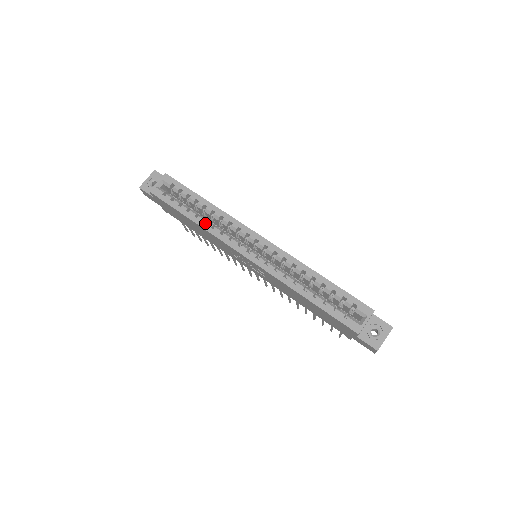
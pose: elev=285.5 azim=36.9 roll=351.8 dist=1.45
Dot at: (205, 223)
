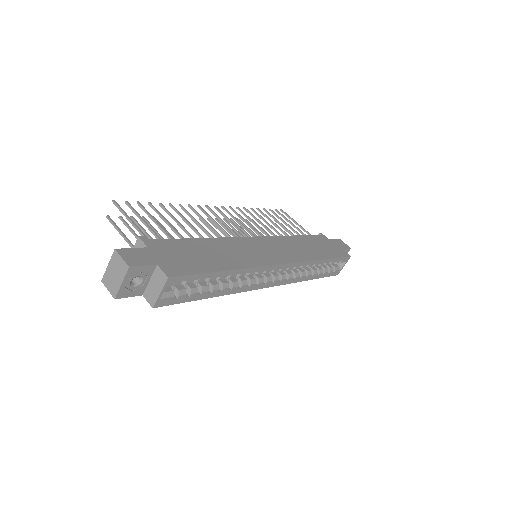
Dot at: occluded
